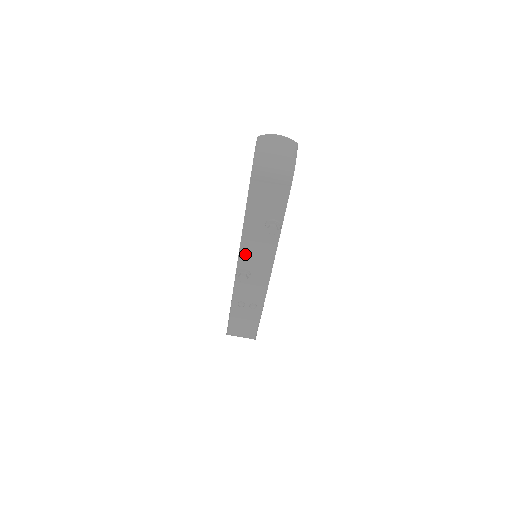
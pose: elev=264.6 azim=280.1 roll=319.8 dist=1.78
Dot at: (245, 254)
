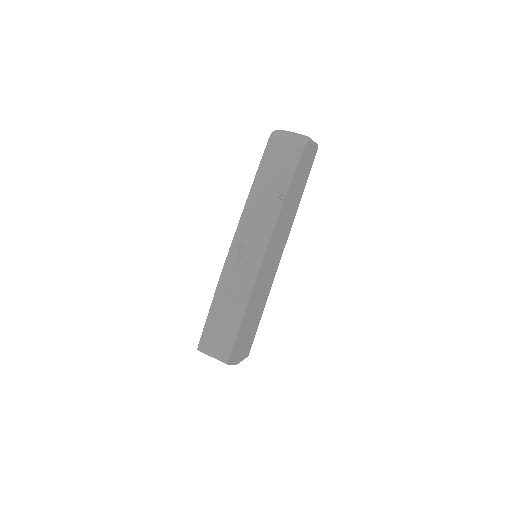
Dot at: (245, 224)
